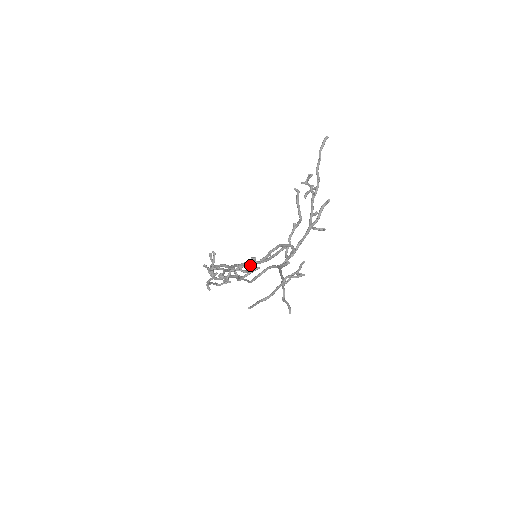
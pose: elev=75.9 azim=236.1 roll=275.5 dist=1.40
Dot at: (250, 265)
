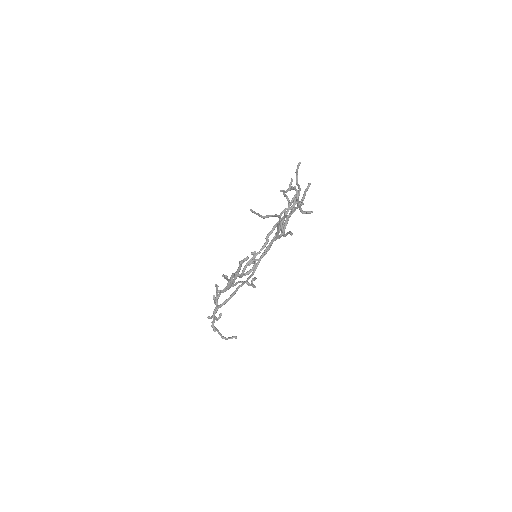
Dot at: (252, 280)
